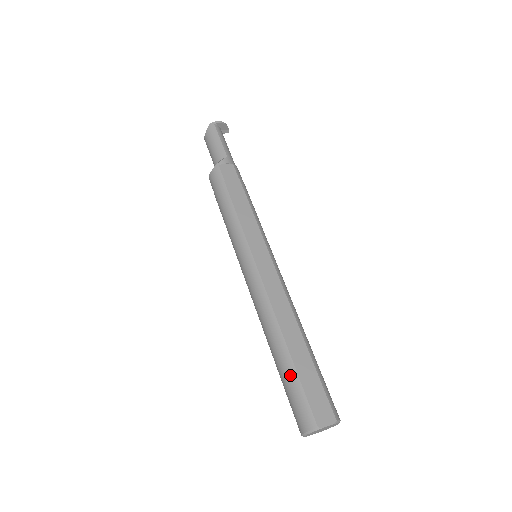
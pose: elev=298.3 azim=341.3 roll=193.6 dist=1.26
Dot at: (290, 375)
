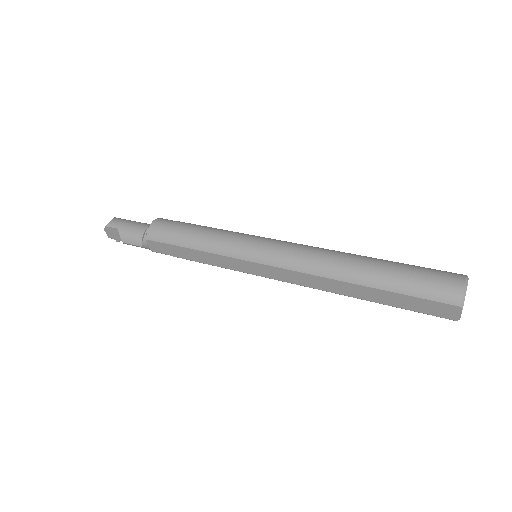
Dot at: (402, 263)
